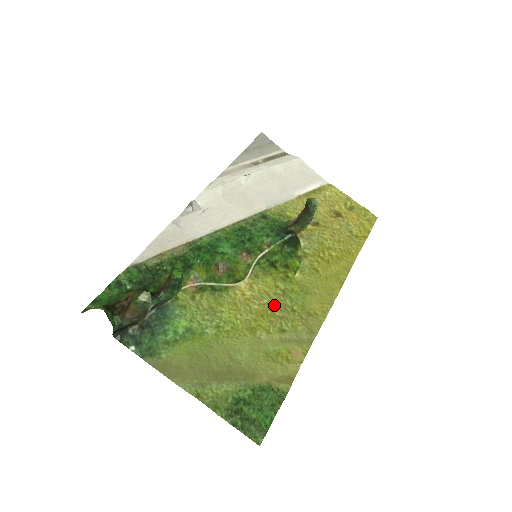
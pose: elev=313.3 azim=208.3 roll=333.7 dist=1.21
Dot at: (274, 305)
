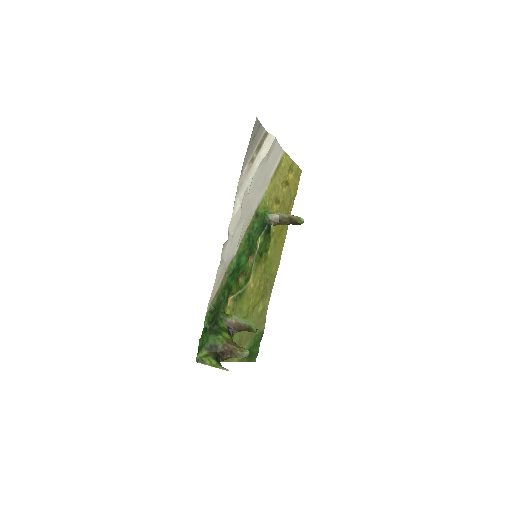
Dot at: (261, 283)
